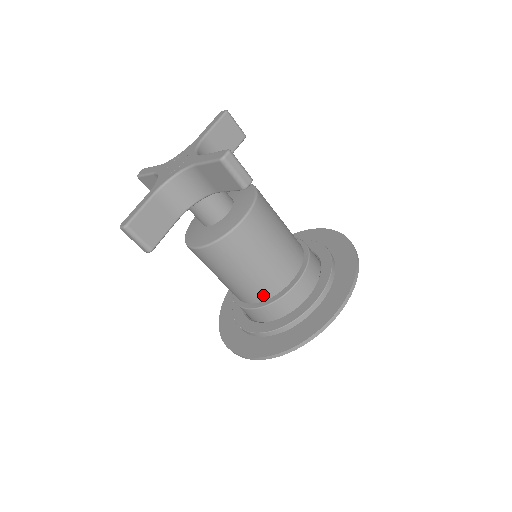
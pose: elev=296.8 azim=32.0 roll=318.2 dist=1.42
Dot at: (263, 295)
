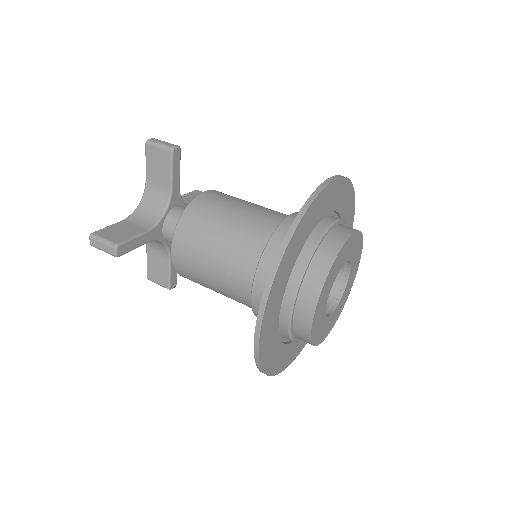
Dot at: (254, 251)
